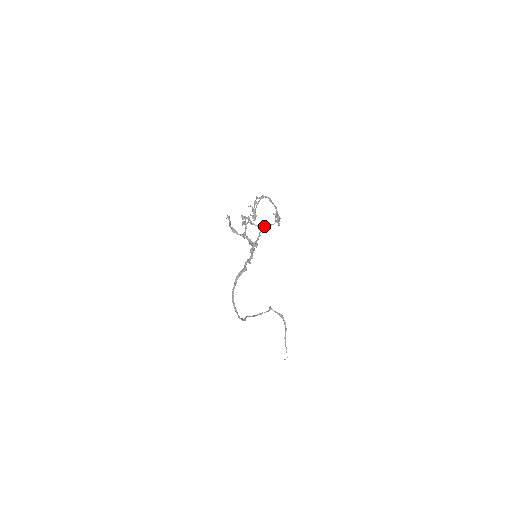
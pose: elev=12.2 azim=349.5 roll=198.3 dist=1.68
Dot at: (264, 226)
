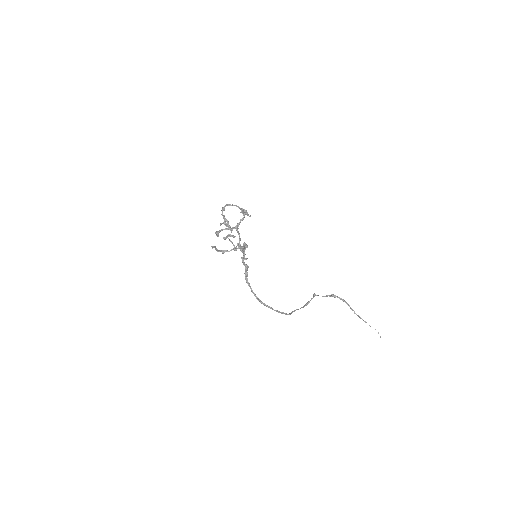
Dot at: (237, 225)
